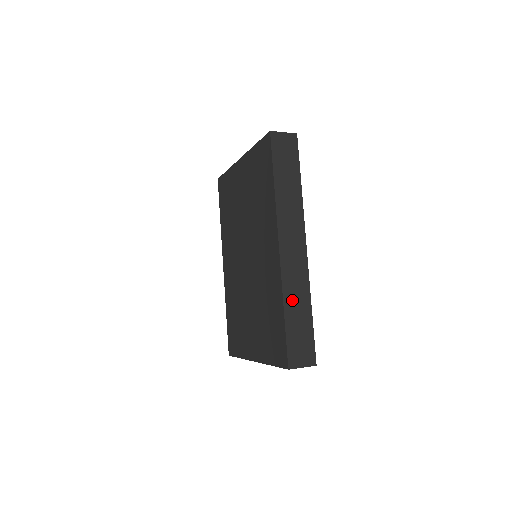
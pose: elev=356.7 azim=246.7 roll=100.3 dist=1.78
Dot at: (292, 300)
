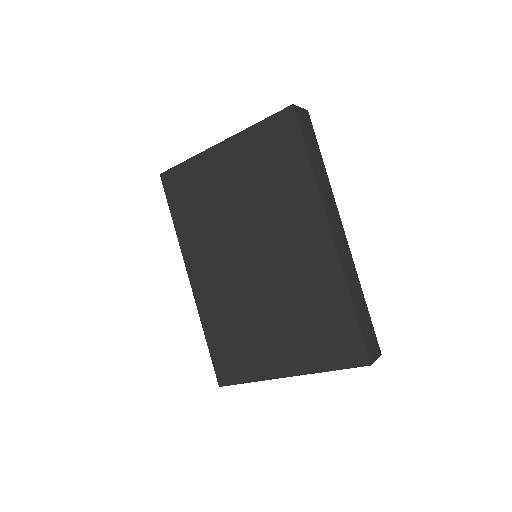
Dot at: (353, 289)
